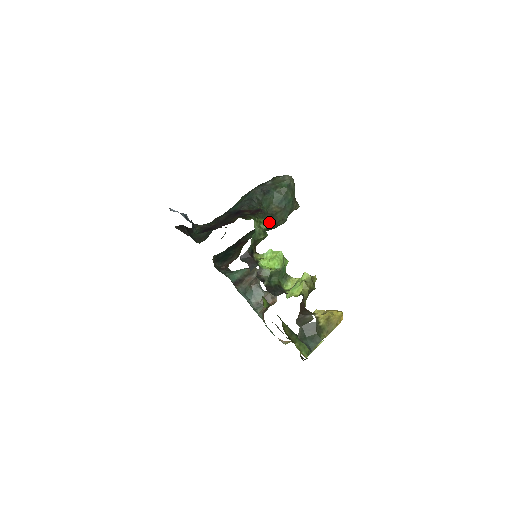
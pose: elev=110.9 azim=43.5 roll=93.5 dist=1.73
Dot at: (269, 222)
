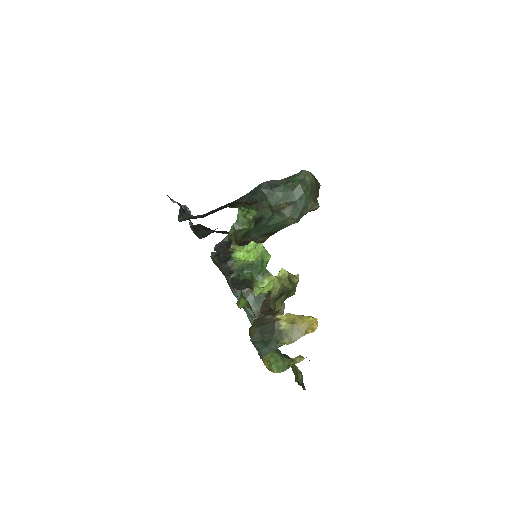
Dot at: (273, 219)
